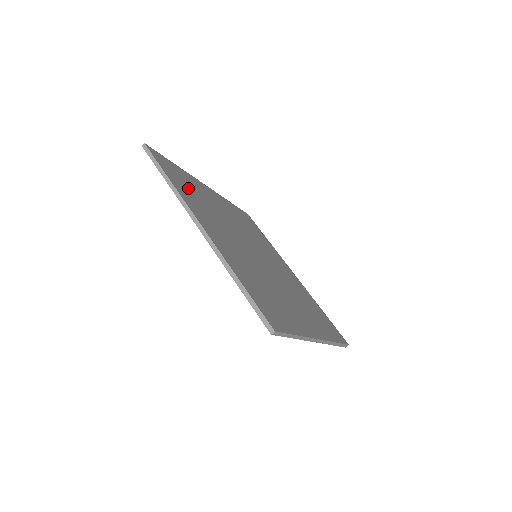
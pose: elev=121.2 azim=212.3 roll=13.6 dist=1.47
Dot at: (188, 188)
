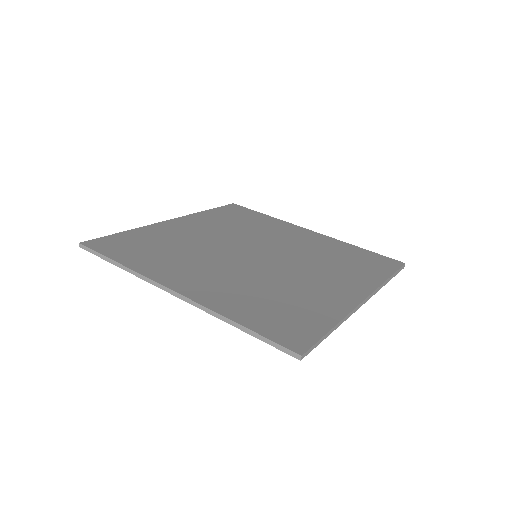
Dot at: (147, 250)
